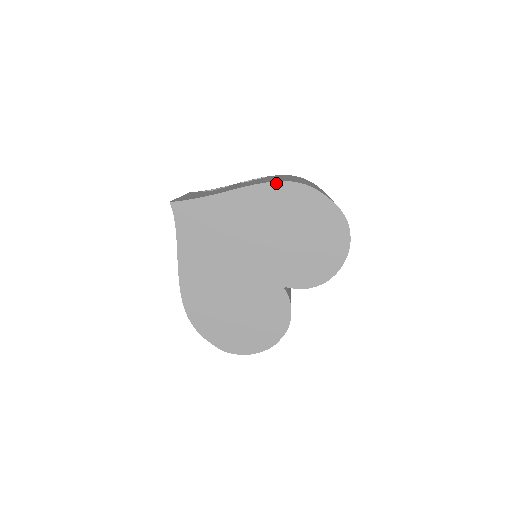
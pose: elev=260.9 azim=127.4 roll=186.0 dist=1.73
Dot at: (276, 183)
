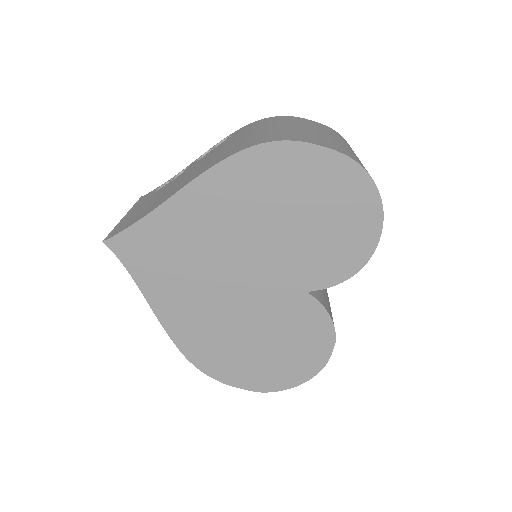
Dot at: (235, 157)
